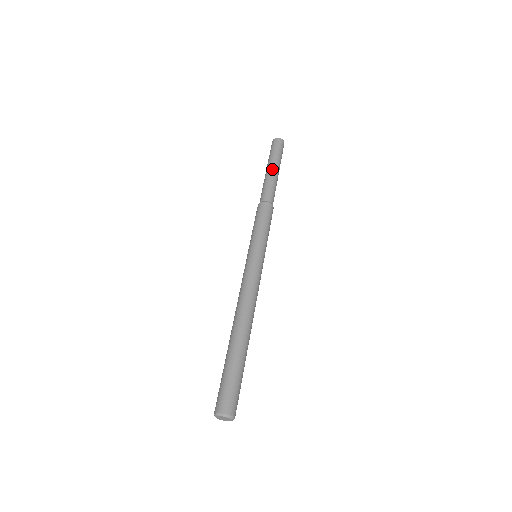
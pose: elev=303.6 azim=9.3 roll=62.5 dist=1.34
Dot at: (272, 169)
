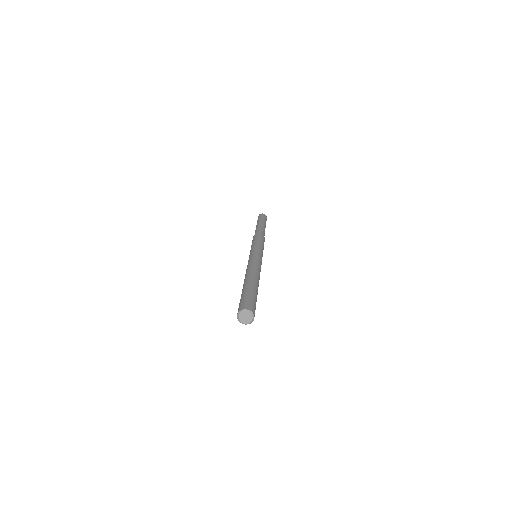
Dot at: (257, 225)
